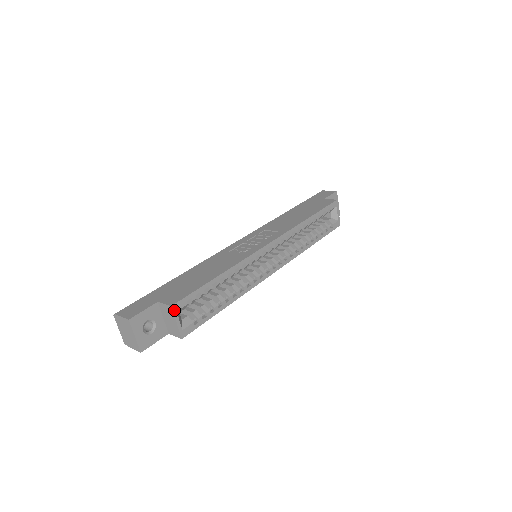
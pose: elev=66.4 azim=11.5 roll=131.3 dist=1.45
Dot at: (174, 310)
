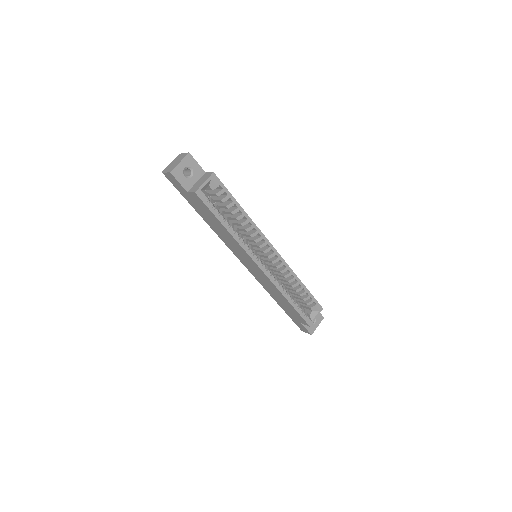
Dot at: (212, 176)
